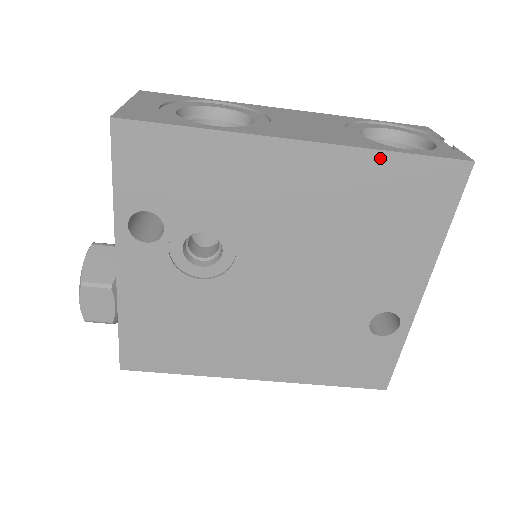
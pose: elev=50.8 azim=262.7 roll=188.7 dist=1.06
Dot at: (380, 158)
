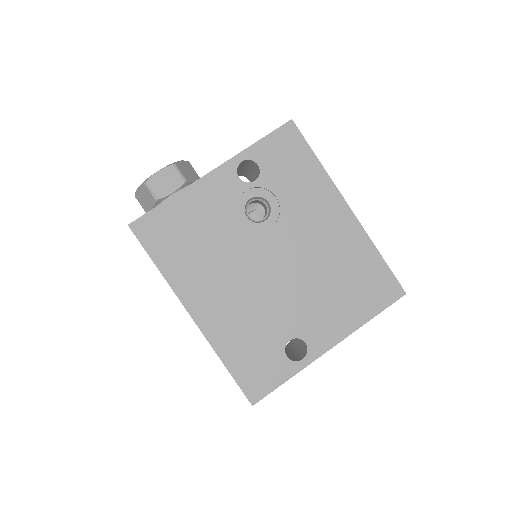
Dot at: (373, 250)
